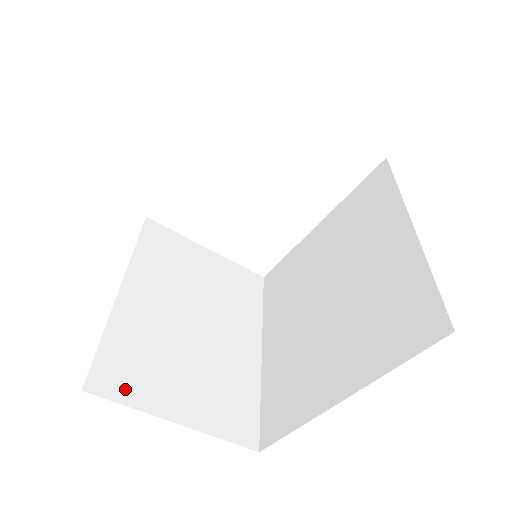
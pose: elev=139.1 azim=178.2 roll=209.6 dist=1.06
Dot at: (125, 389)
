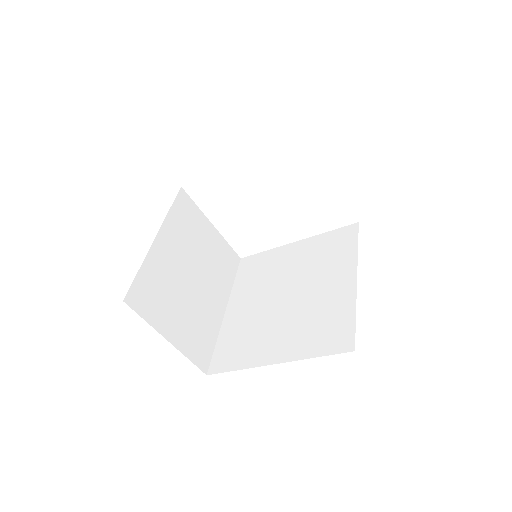
Dot at: (145, 309)
